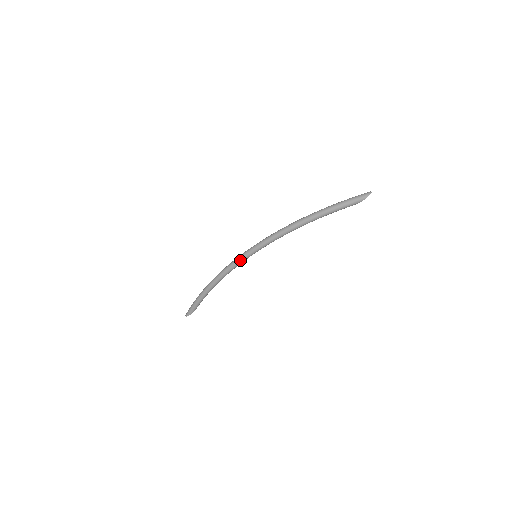
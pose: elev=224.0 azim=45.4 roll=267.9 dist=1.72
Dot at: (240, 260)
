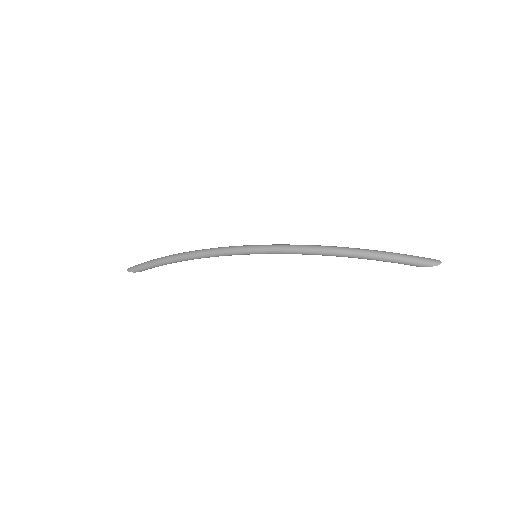
Dot at: (234, 252)
